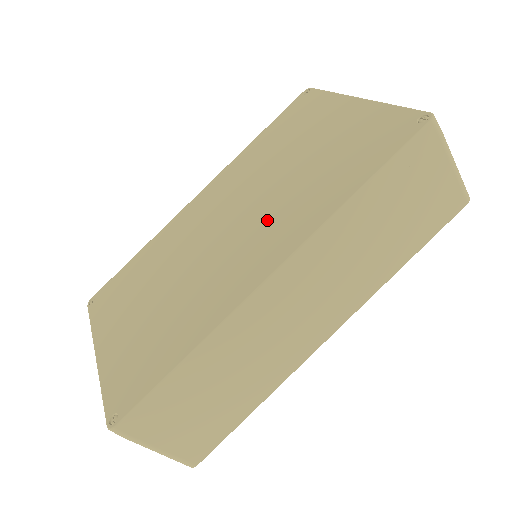
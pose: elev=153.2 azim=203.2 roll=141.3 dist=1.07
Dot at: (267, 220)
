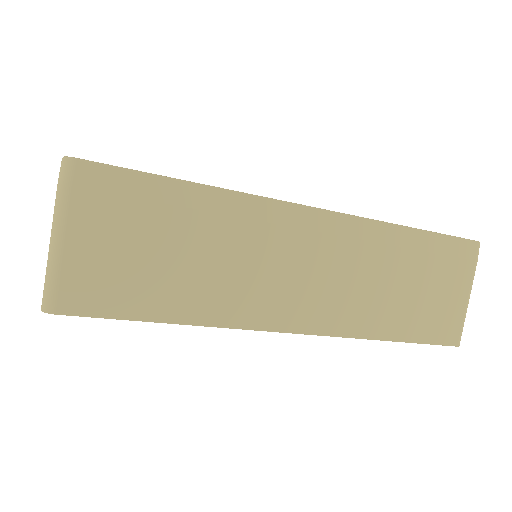
Dot at: occluded
